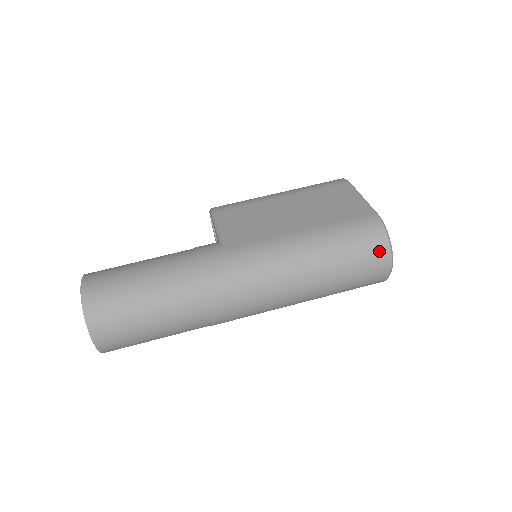
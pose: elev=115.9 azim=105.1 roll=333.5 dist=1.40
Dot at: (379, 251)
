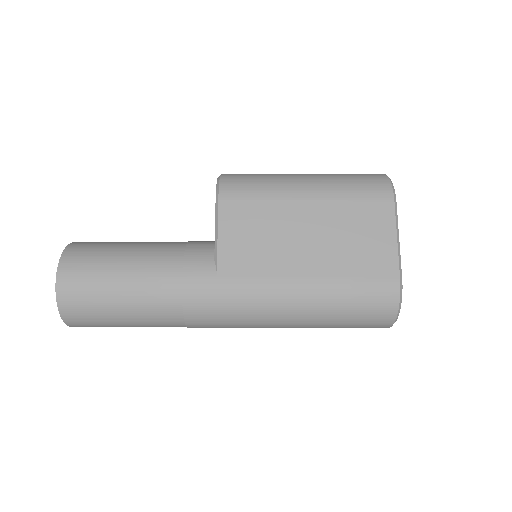
Dot at: (382, 320)
